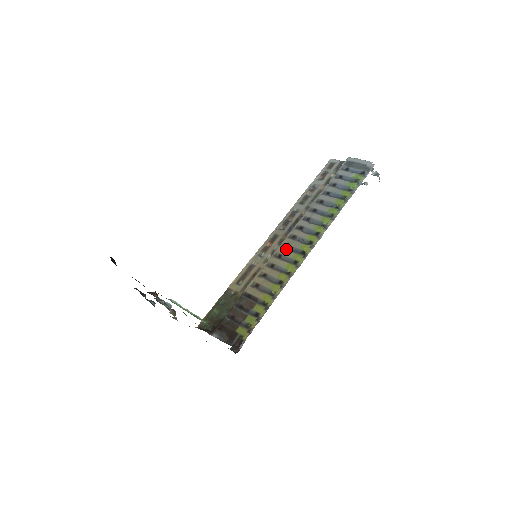
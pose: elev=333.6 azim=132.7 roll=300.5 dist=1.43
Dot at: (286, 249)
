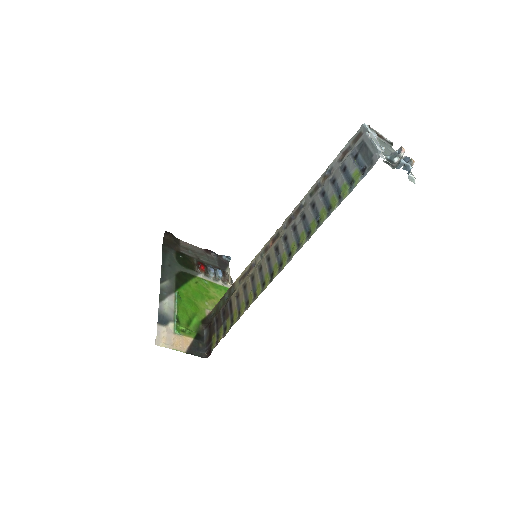
Dot at: (266, 263)
